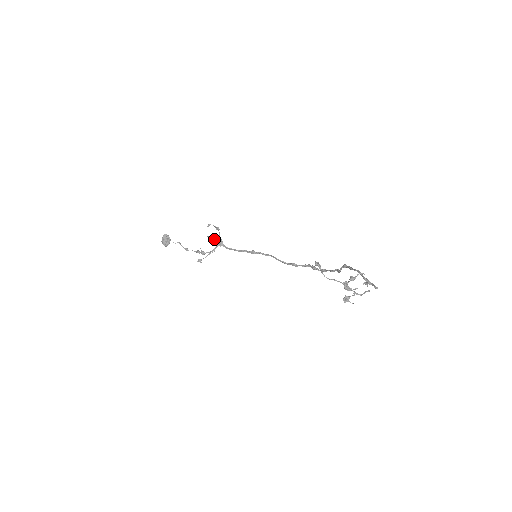
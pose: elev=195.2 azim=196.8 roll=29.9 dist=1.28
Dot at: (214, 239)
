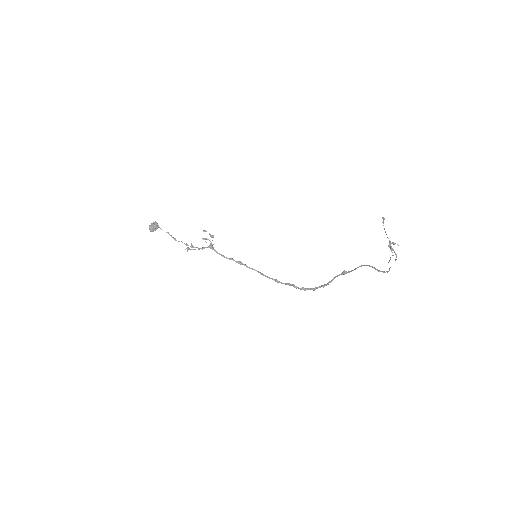
Dot at: occluded
